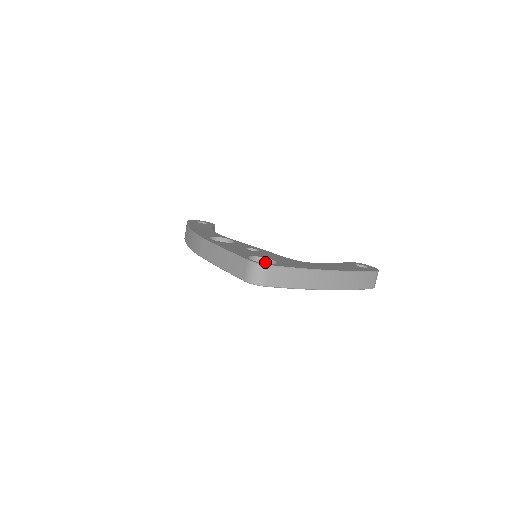
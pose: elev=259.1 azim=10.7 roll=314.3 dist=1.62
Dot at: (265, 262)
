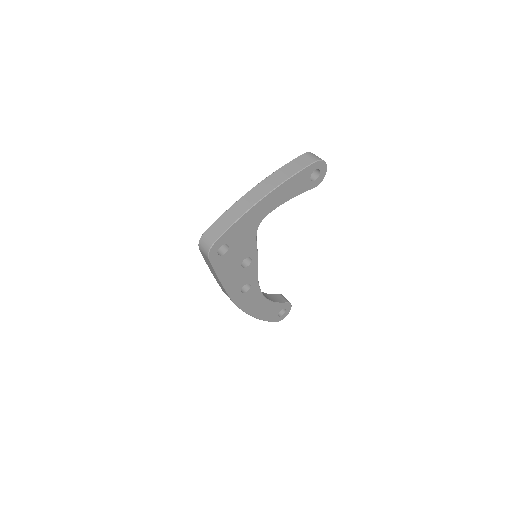
Dot at: occluded
